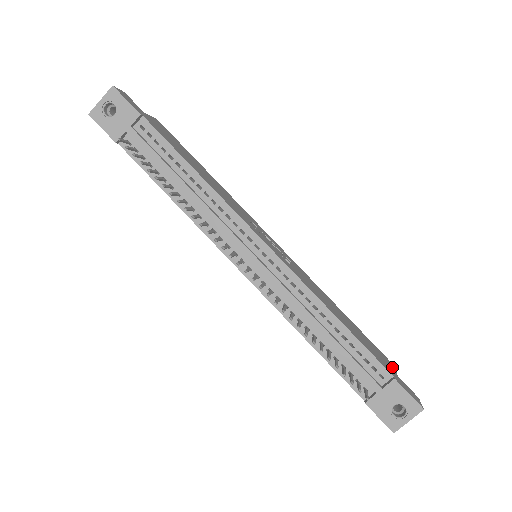
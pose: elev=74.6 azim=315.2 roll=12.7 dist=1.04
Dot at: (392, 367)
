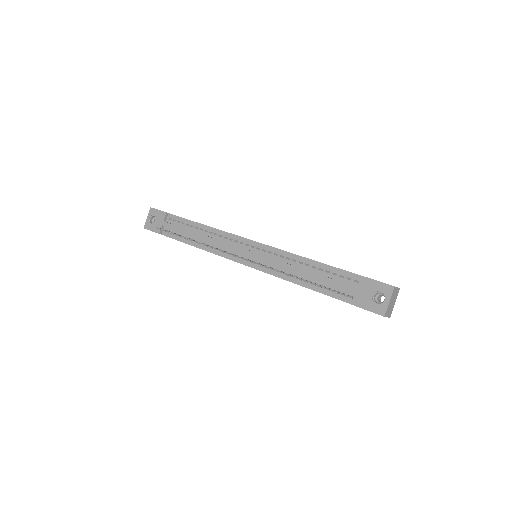
Dot at: occluded
